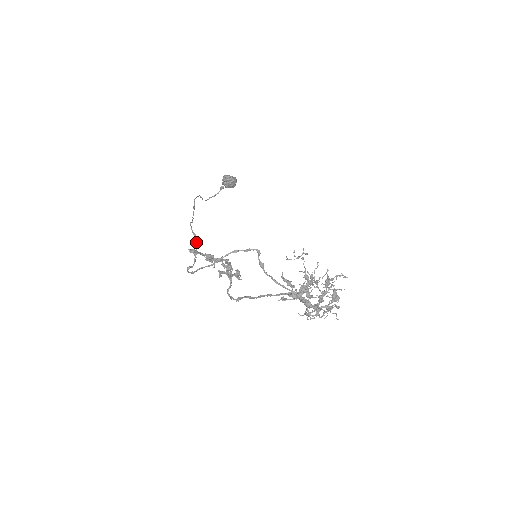
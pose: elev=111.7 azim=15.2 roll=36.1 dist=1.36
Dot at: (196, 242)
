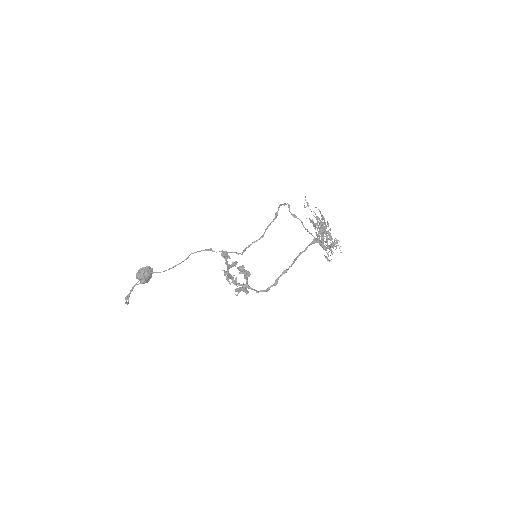
Dot at: (219, 251)
